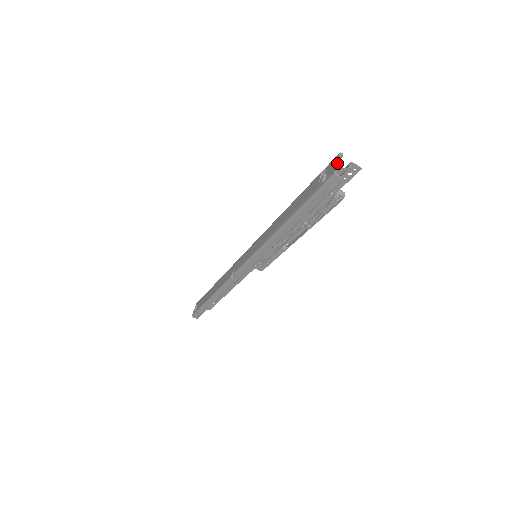
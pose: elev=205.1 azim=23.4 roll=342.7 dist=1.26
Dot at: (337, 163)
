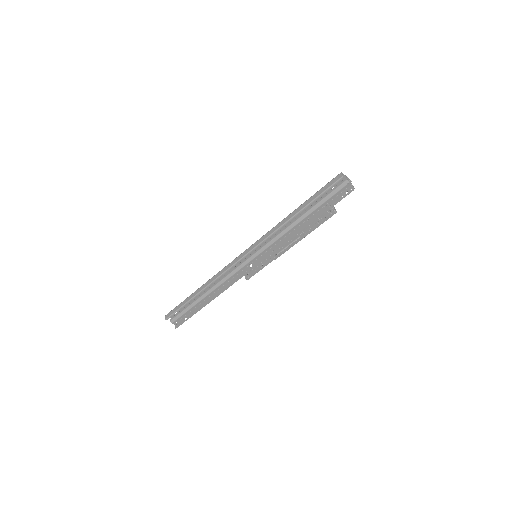
Dot at: (346, 176)
